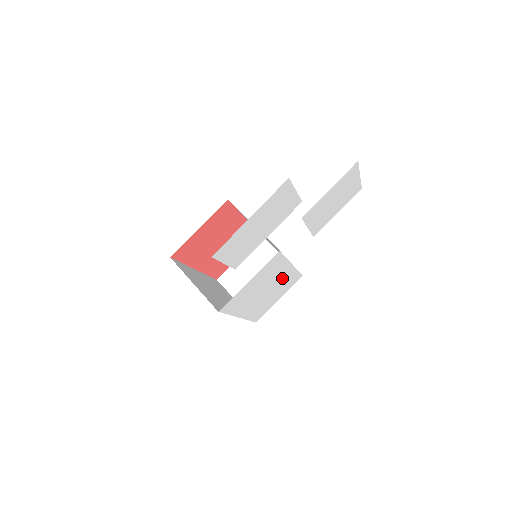
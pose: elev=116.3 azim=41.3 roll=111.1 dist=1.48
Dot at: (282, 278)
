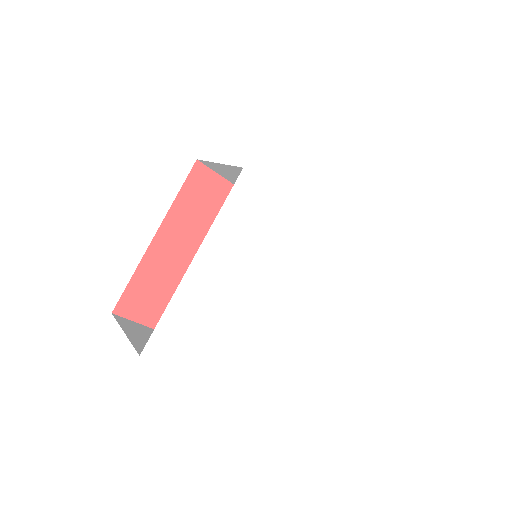
Dot at: (255, 309)
